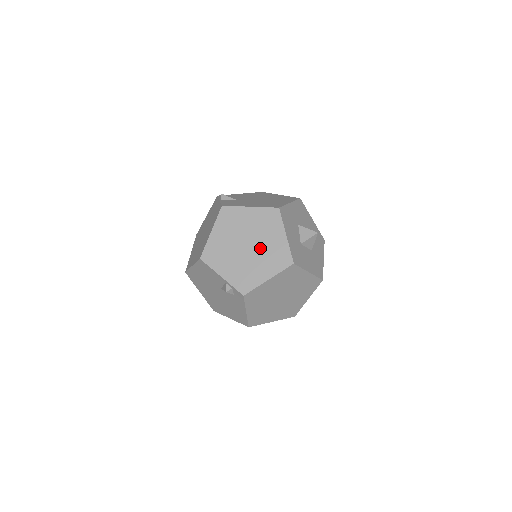
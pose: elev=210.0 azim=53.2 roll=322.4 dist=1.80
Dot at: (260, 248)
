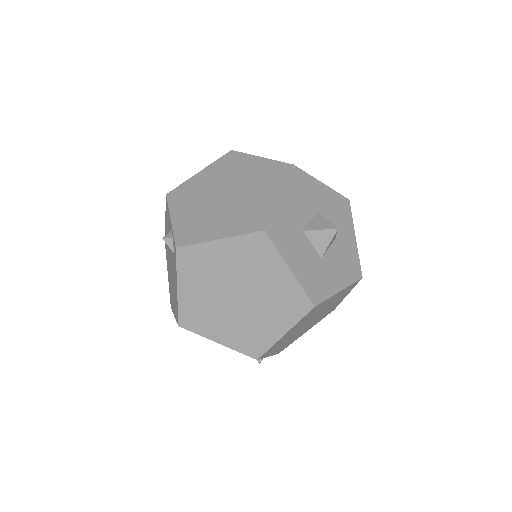
Dot at: (237, 201)
